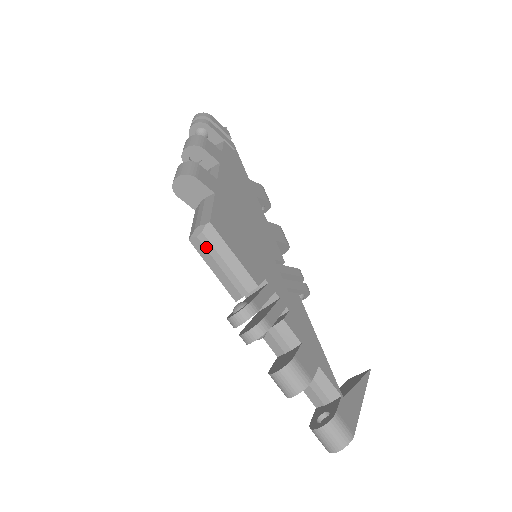
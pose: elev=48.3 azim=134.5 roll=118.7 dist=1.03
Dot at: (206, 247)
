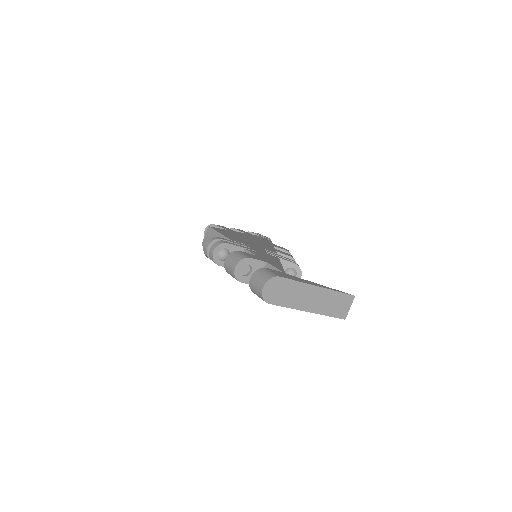
Dot at: occluded
